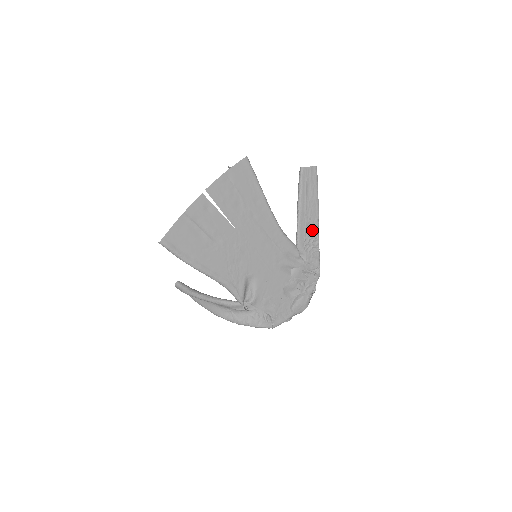
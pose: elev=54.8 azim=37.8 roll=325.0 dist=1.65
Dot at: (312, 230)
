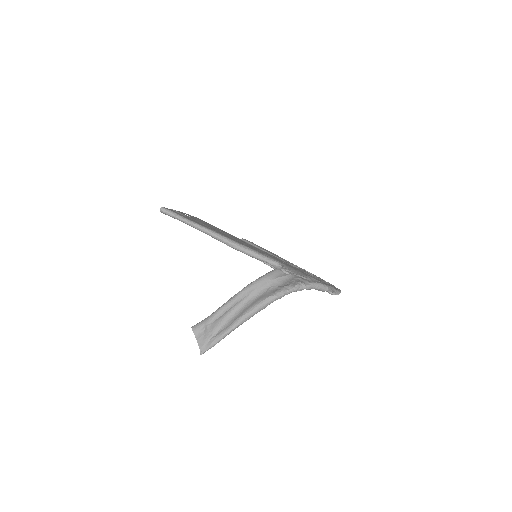
Dot at: occluded
